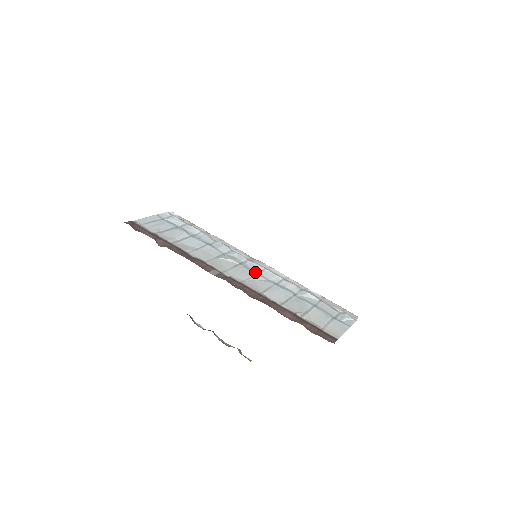
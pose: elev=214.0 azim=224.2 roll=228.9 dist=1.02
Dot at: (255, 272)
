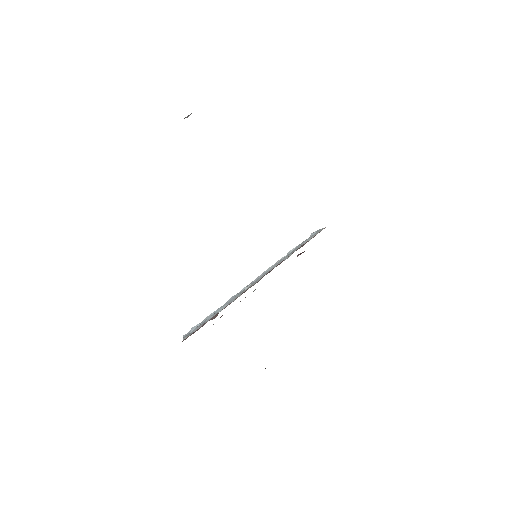
Dot at: occluded
